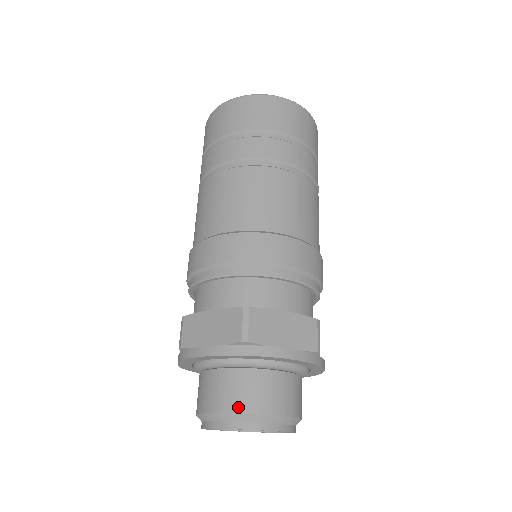
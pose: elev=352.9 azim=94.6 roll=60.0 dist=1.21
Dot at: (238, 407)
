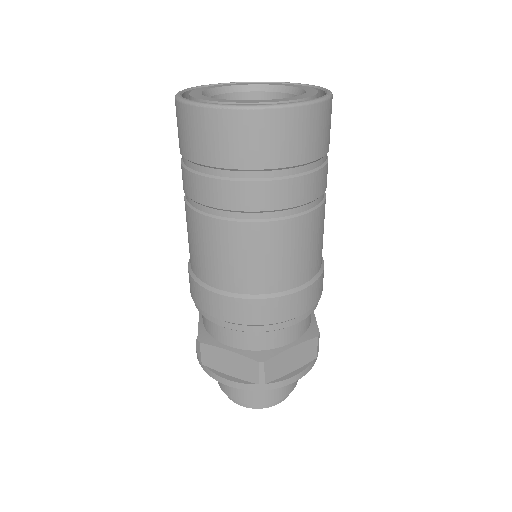
Dot at: (256, 402)
